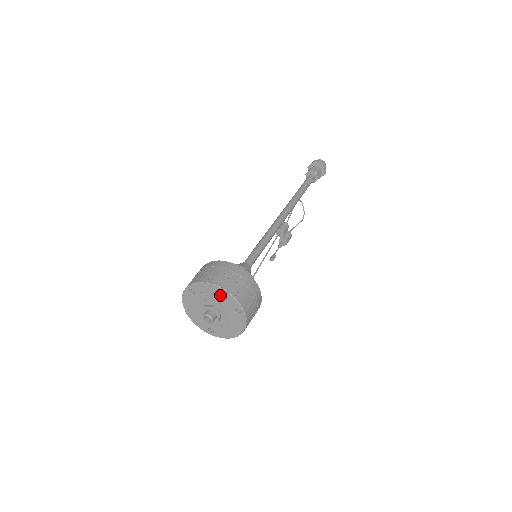
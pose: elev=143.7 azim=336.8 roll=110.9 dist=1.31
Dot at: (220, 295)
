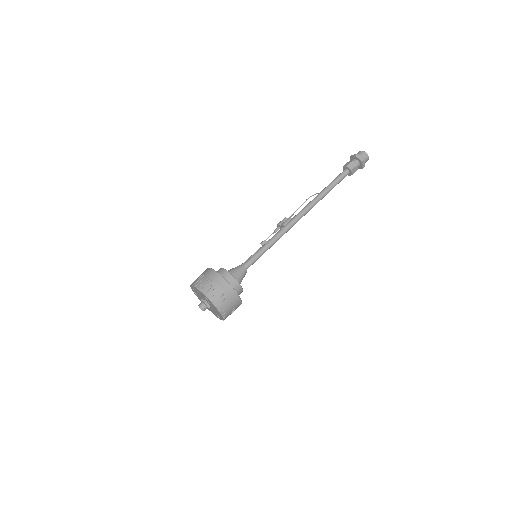
Dot at: (219, 314)
